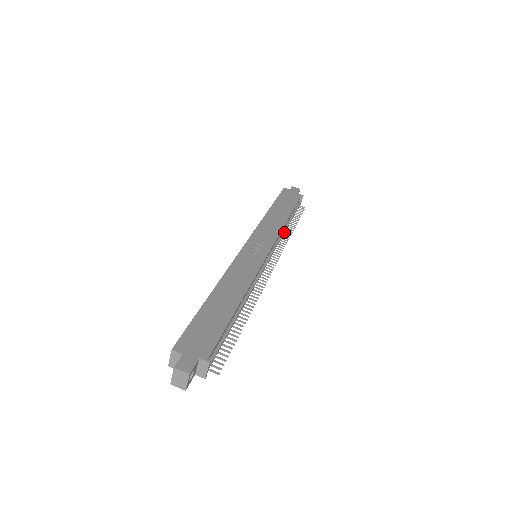
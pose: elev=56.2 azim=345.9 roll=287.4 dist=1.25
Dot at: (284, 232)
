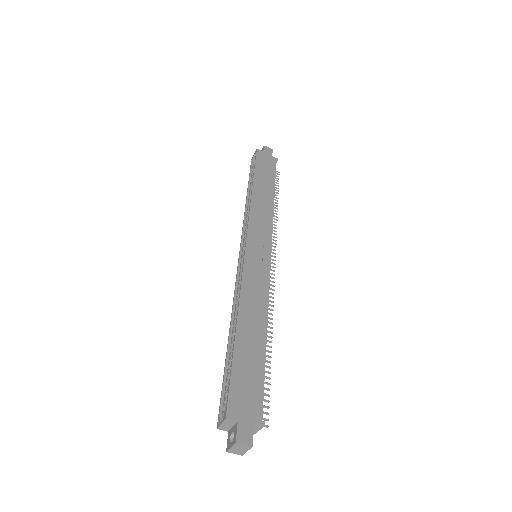
Dot at: occluded
